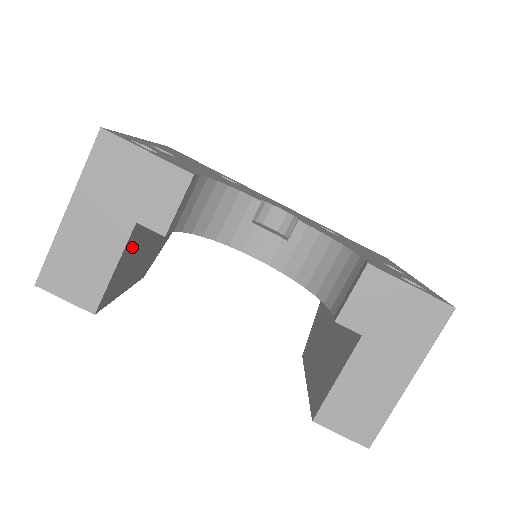
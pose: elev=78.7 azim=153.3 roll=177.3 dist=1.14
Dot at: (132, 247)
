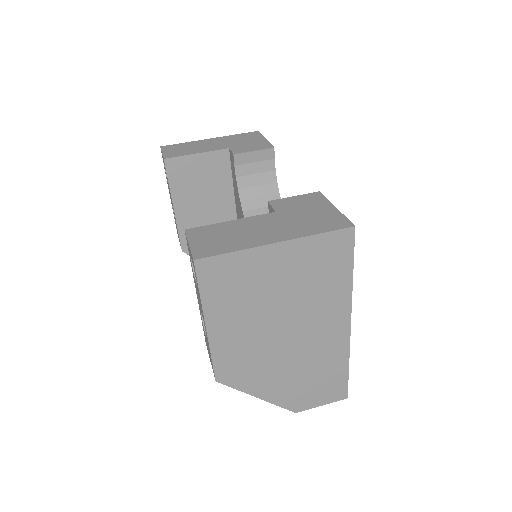
Dot at: (212, 169)
